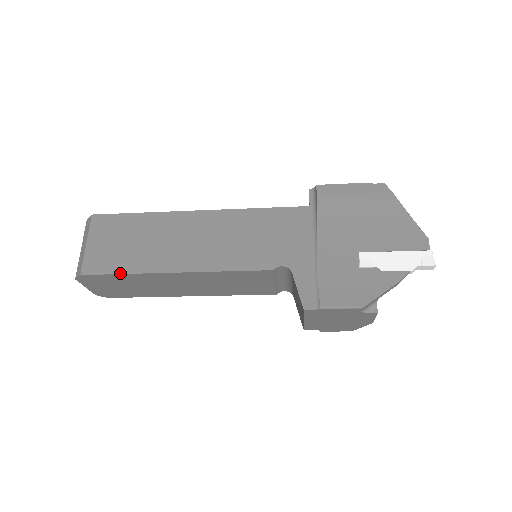
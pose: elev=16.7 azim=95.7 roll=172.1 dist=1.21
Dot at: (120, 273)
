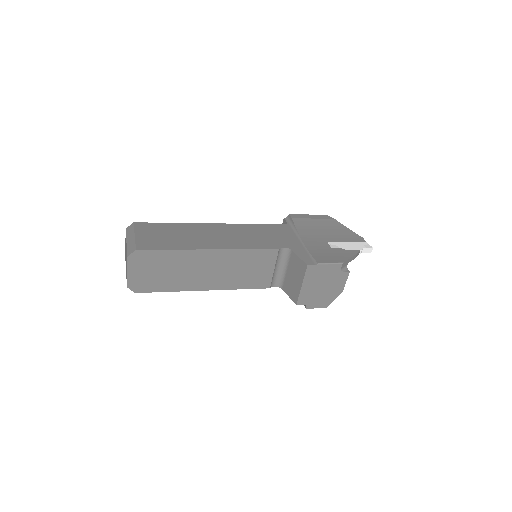
Dot at: (169, 249)
